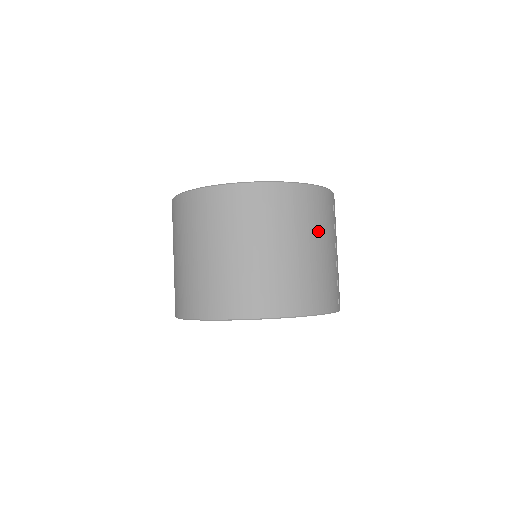
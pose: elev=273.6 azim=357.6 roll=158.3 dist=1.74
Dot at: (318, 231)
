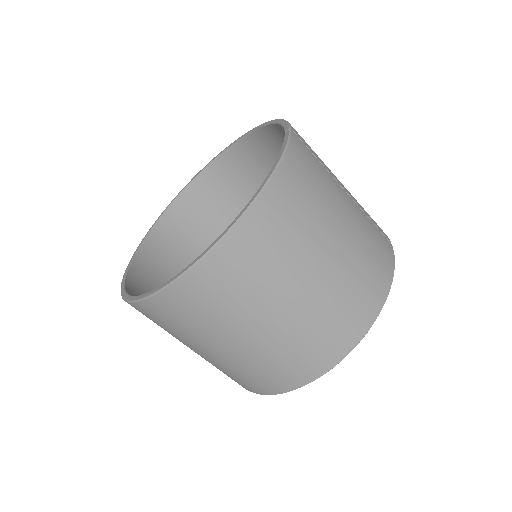
Dot at: (326, 207)
